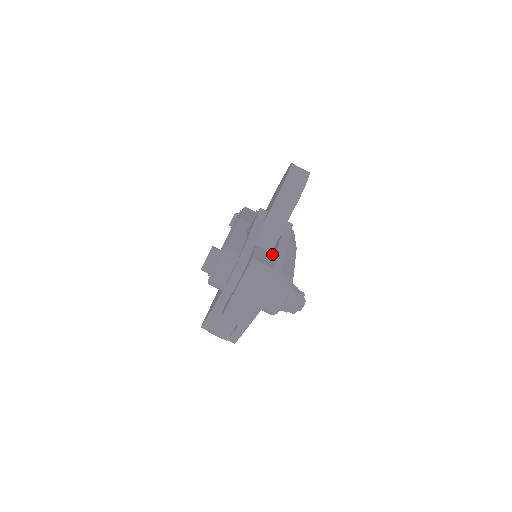
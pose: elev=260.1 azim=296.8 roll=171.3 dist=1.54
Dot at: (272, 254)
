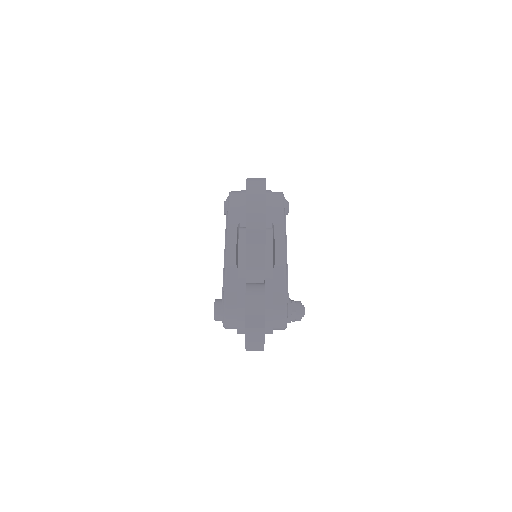
Dot at: (262, 296)
